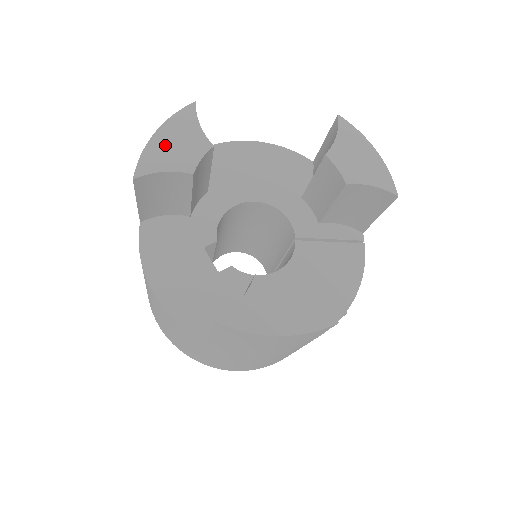
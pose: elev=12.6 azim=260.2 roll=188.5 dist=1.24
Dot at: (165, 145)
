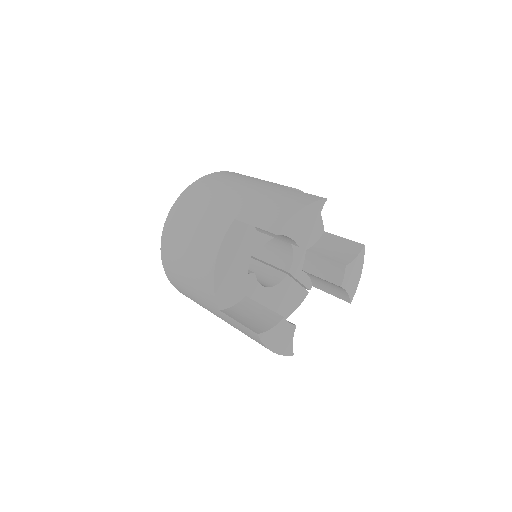
Dot at: (300, 220)
